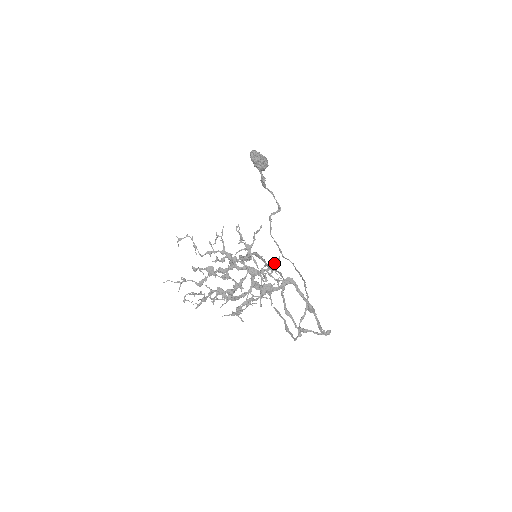
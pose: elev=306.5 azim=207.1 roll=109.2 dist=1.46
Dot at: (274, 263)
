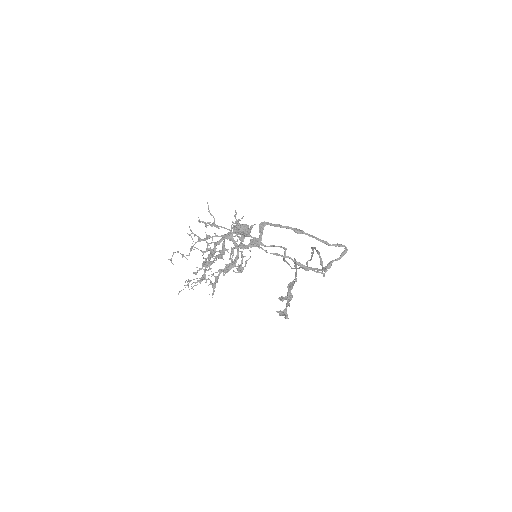
Dot at: occluded
